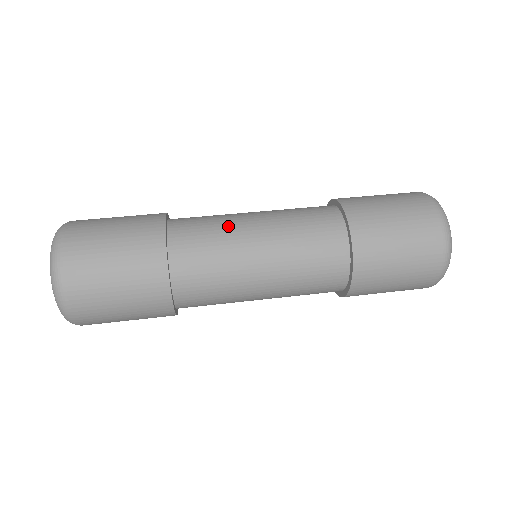
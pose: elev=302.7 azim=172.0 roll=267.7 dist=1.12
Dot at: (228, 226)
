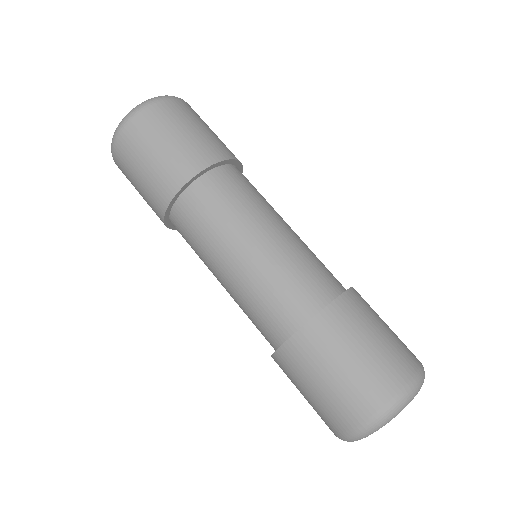
Dot at: (269, 205)
